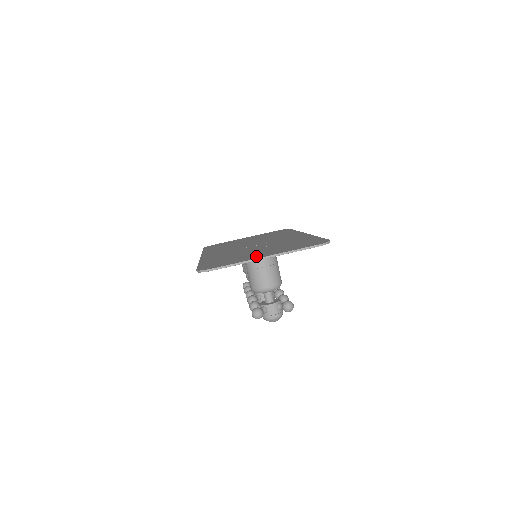
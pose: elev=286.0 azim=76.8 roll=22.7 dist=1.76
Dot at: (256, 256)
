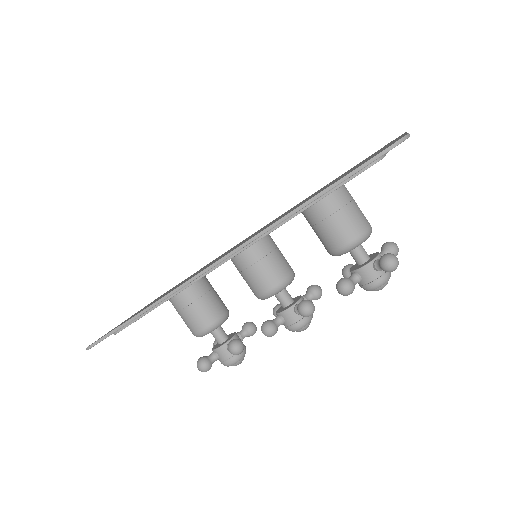
Dot at: occluded
